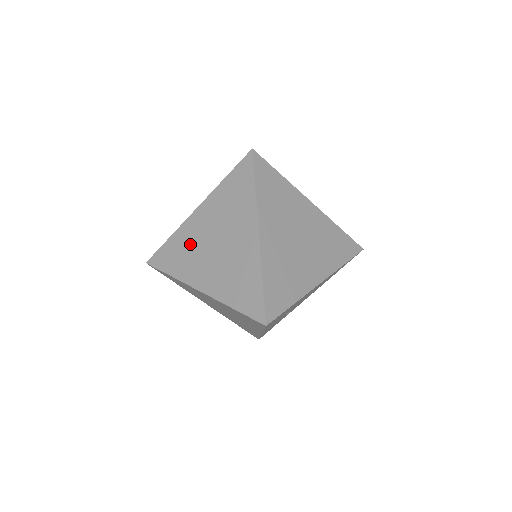
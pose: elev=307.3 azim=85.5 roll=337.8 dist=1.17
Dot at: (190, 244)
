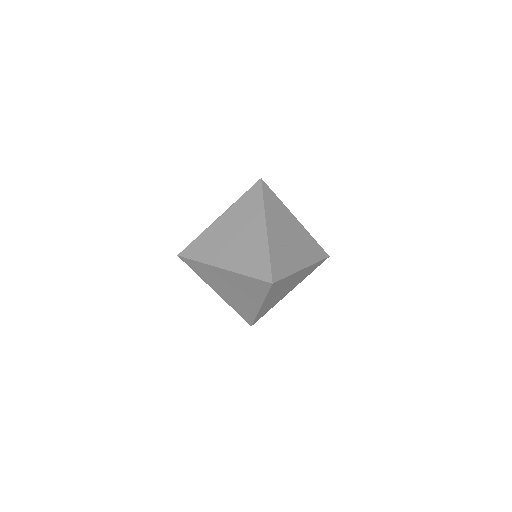
Dot at: occluded
